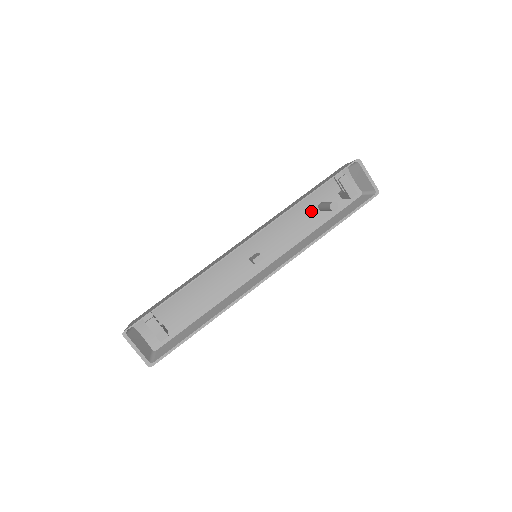
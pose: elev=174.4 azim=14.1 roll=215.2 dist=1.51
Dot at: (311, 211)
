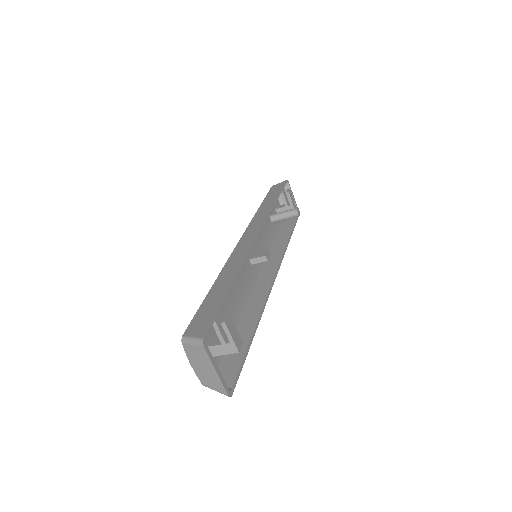
Dot at: (268, 221)
